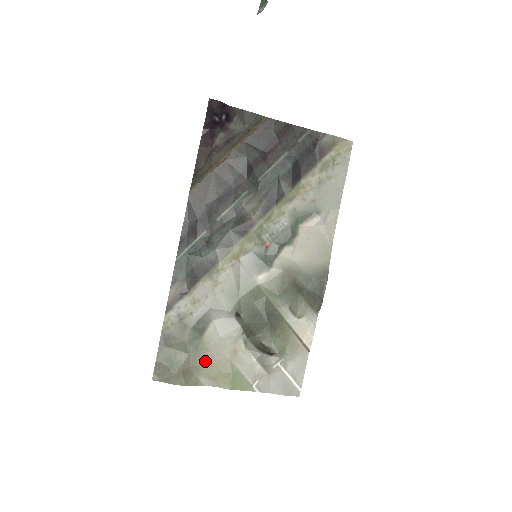
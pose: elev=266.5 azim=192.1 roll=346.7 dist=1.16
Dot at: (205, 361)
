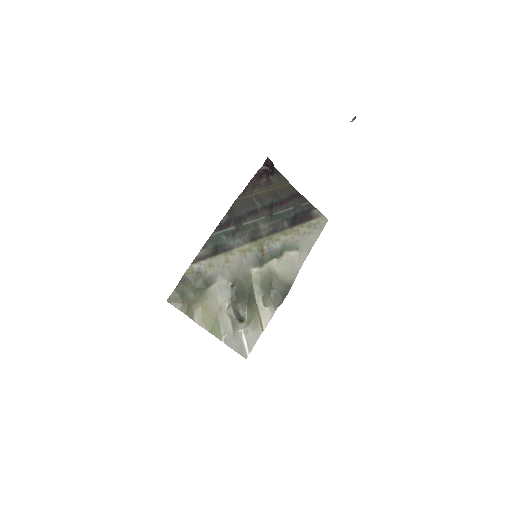
Dot at: (203, 305)
